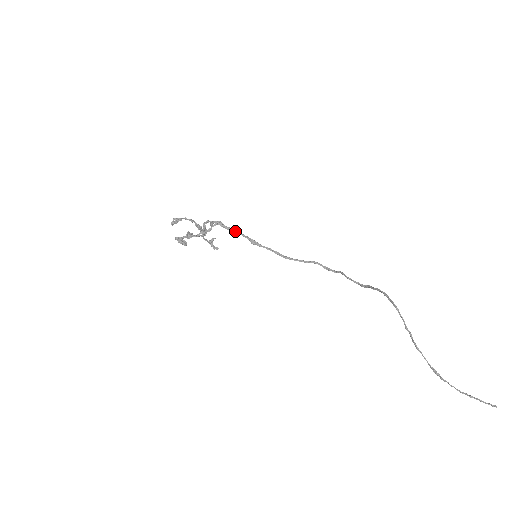
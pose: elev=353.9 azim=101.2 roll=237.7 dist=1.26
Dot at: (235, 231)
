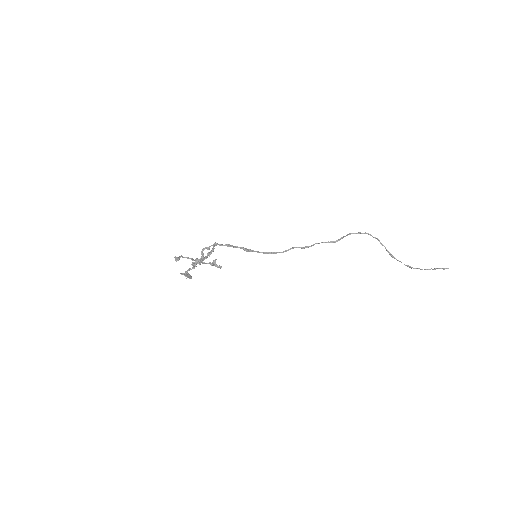
Dot at: (230, 246)
